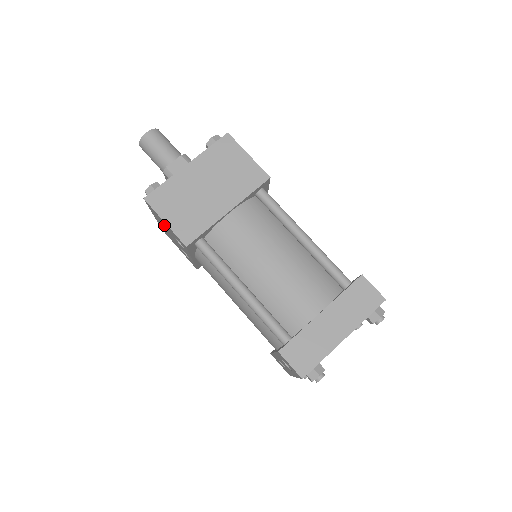
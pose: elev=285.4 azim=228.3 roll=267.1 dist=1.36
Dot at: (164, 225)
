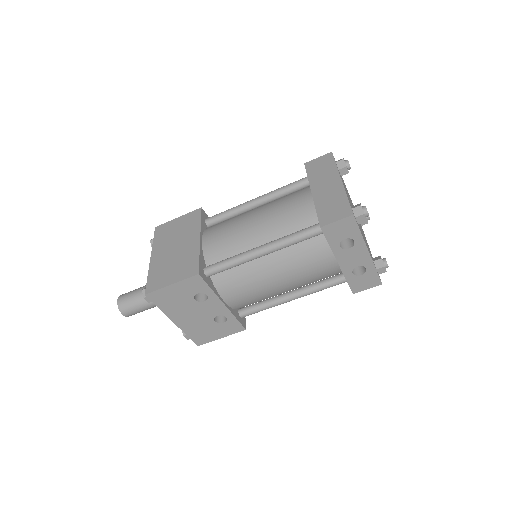
Dot at: (179, 303)
